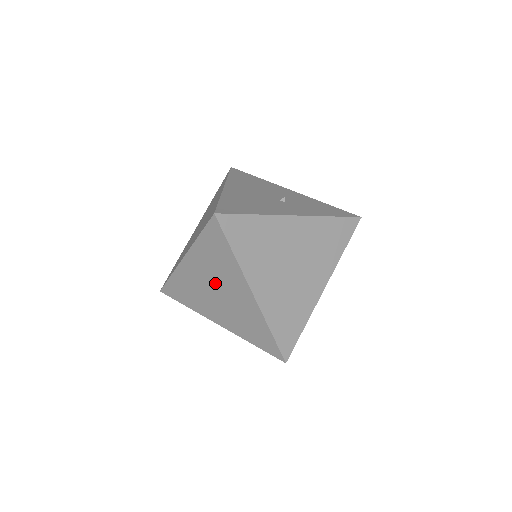
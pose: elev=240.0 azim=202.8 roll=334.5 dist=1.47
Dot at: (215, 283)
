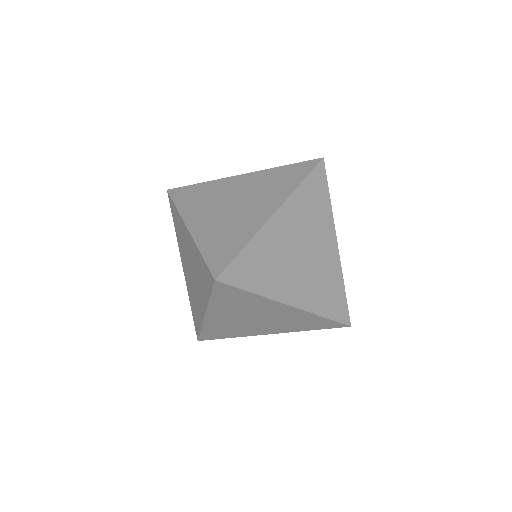
Dot at: (188, 260)
